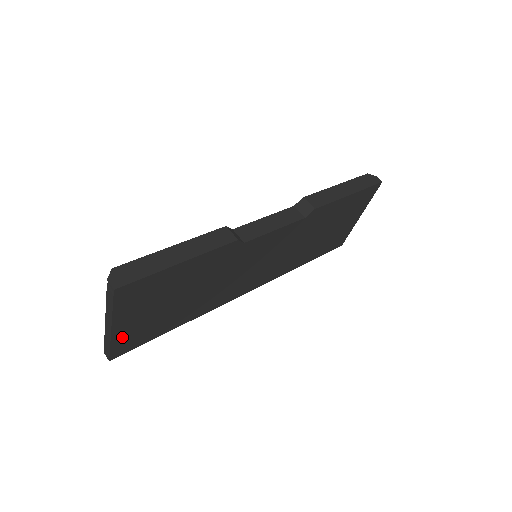
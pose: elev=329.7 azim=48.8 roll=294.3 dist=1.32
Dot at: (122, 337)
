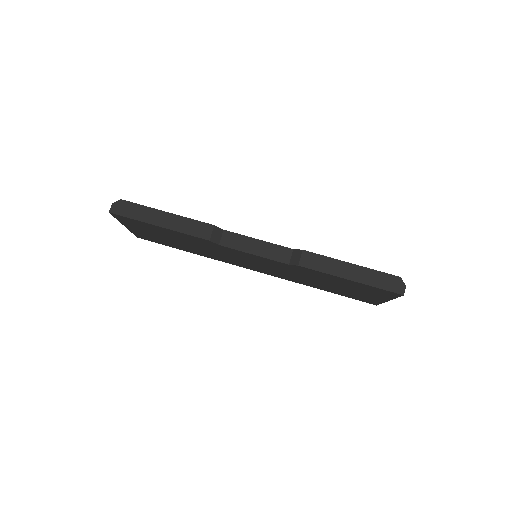
Dot at: (138, 233)
